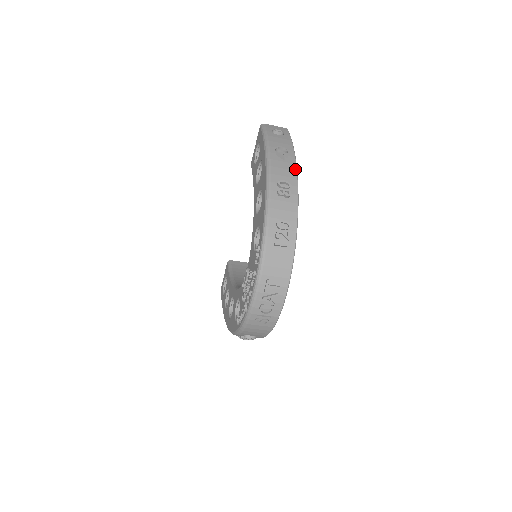
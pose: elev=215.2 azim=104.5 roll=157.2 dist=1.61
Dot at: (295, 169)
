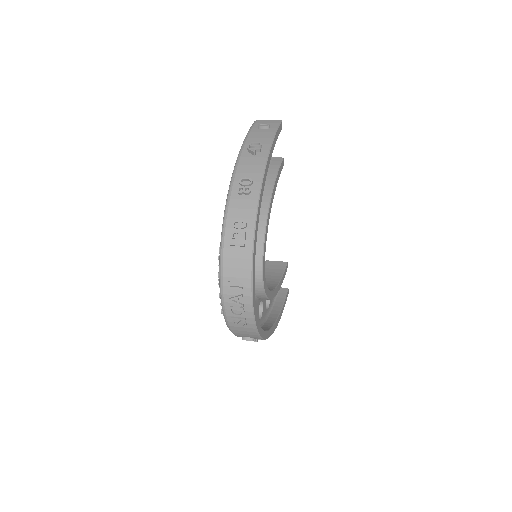
Dot at: (264, 163)
